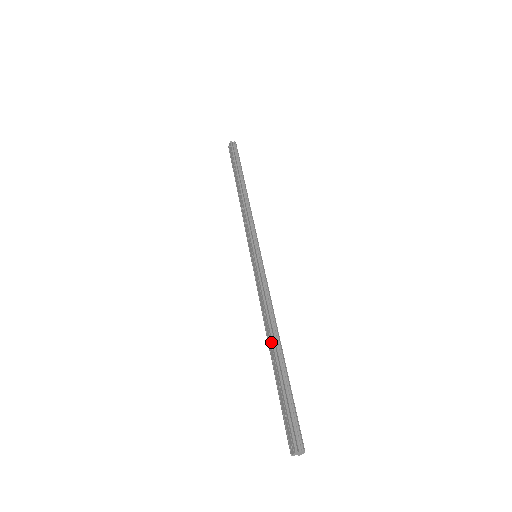
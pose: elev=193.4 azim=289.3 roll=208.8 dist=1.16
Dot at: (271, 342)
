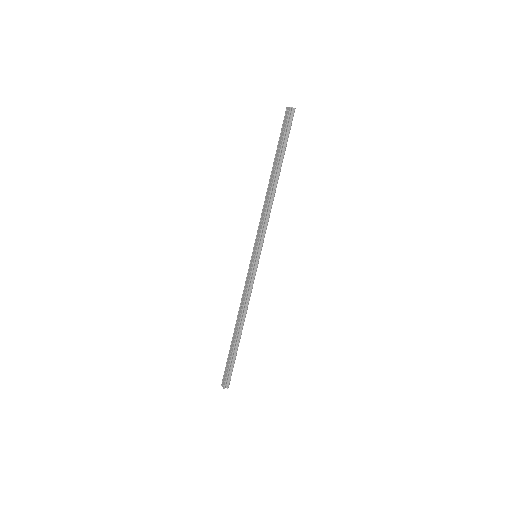
Dot at: (237, 327)
